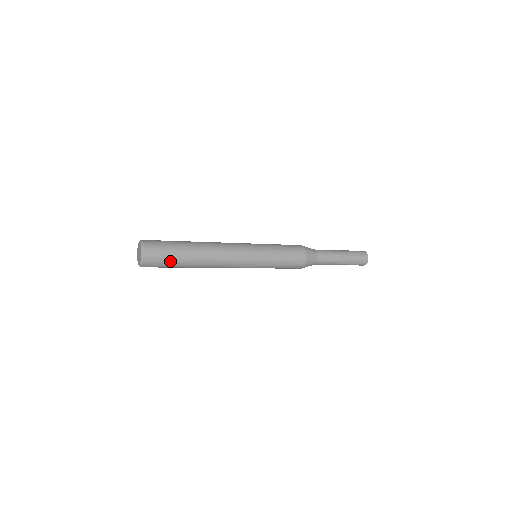
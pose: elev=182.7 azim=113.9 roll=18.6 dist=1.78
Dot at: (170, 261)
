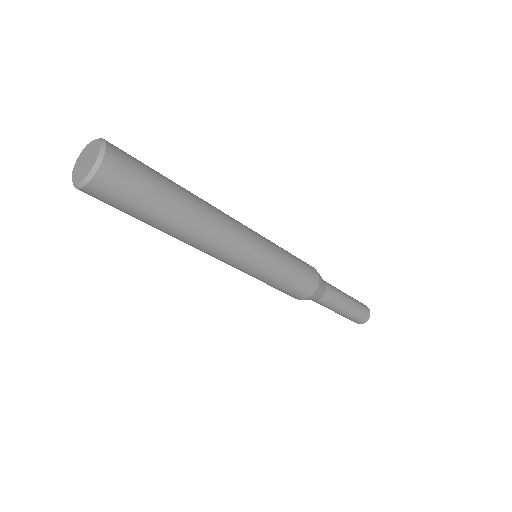
Dot at: (151, 179)
